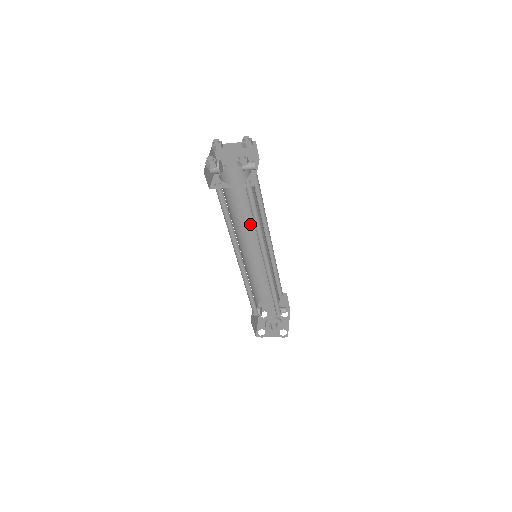
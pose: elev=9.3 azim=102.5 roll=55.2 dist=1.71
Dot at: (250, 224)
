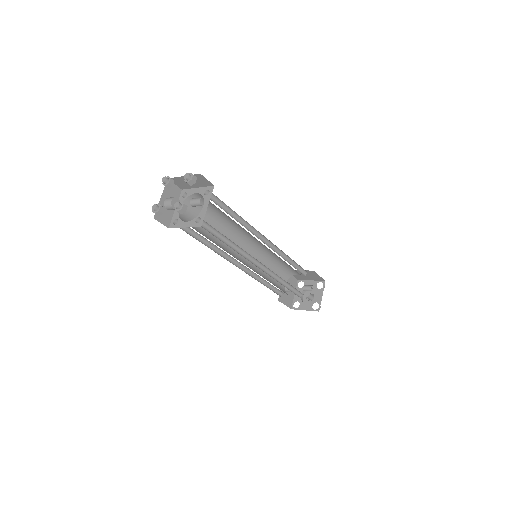
Dot at: (240, 230)
